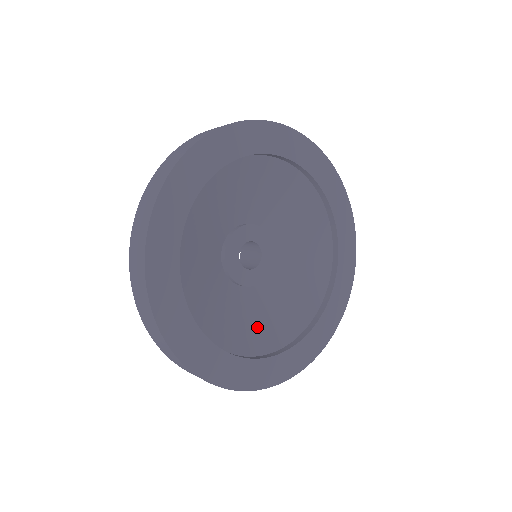
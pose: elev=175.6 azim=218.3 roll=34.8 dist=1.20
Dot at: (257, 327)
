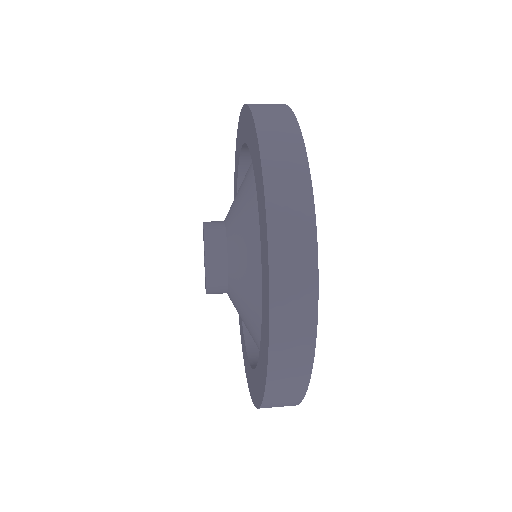
Dot at: occluded
